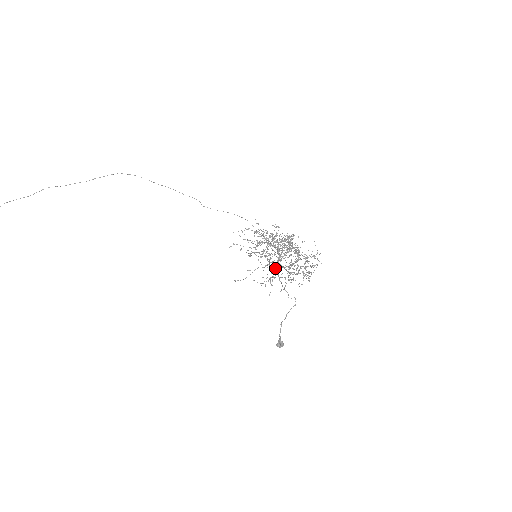
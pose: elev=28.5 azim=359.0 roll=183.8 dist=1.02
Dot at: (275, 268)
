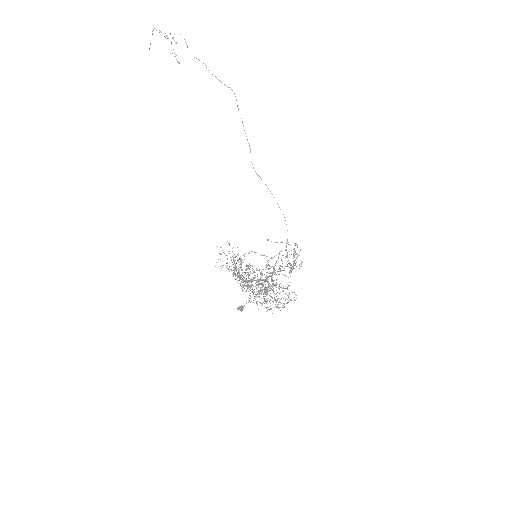
Dot at: (273, 271)
